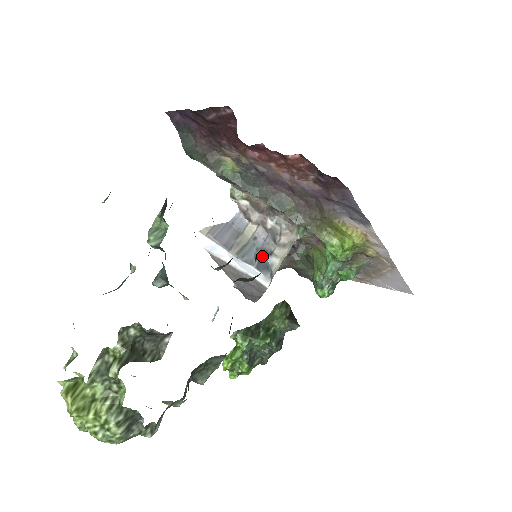
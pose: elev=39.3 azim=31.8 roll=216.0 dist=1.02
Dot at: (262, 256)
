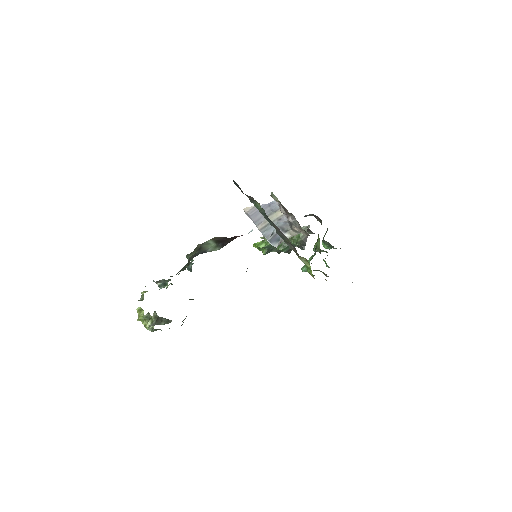
Dot at: occluded
